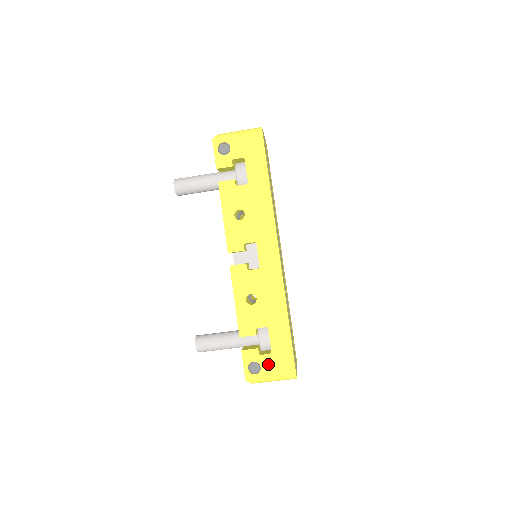
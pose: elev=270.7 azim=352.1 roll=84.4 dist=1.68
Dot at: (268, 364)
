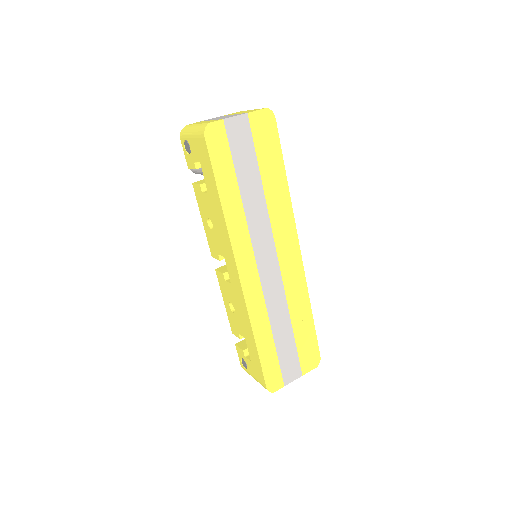
Dot at: (250, 368)
